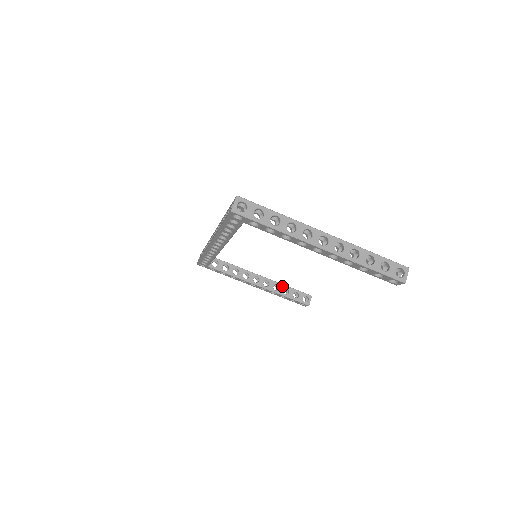
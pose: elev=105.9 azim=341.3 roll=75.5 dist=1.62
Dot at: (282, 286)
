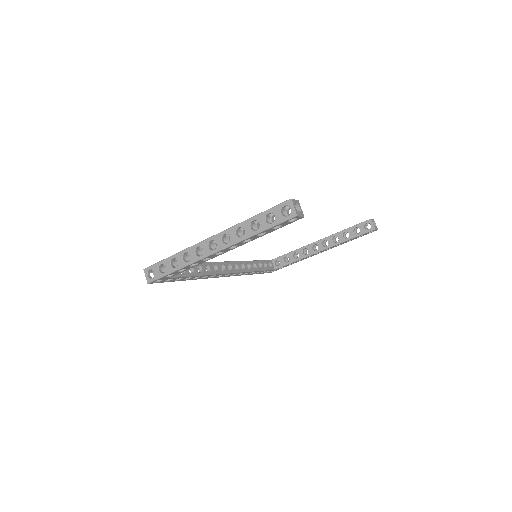
Dot at: (339, 234)
